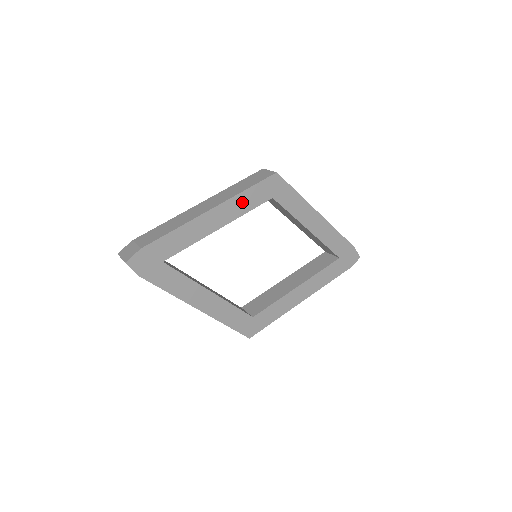
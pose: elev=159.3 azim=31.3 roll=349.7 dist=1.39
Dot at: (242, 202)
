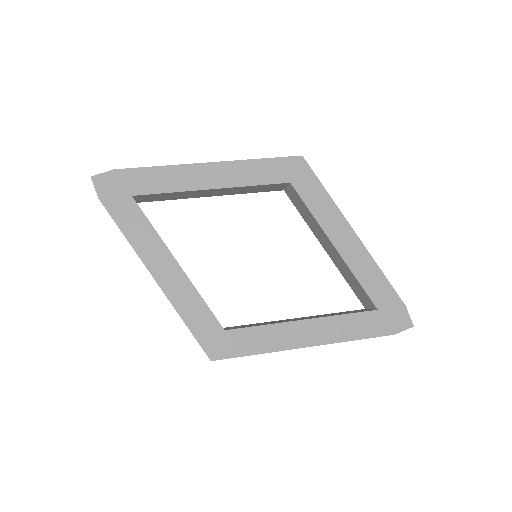
Dot at: (249, 171)
